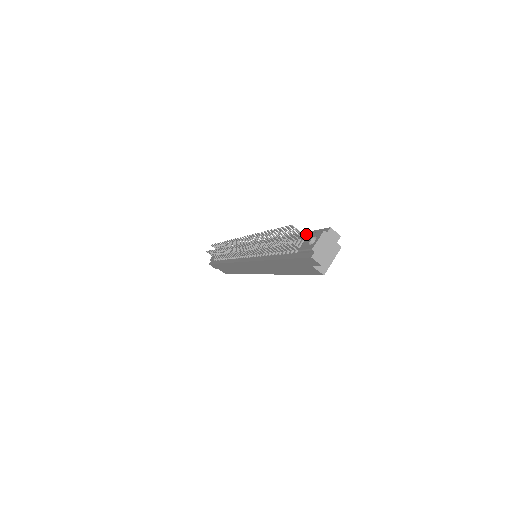
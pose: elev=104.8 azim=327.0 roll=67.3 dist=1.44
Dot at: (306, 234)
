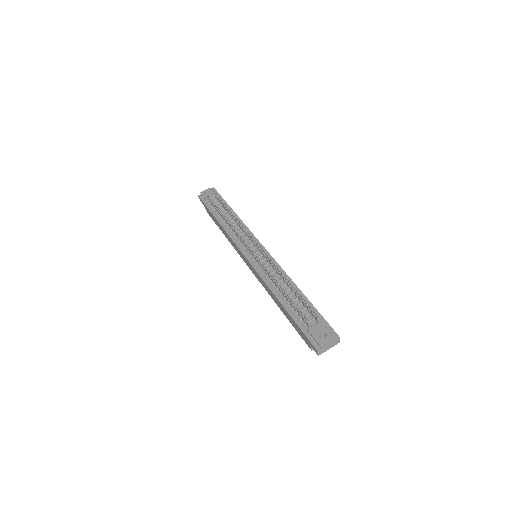
Dot at: (317, 314)
